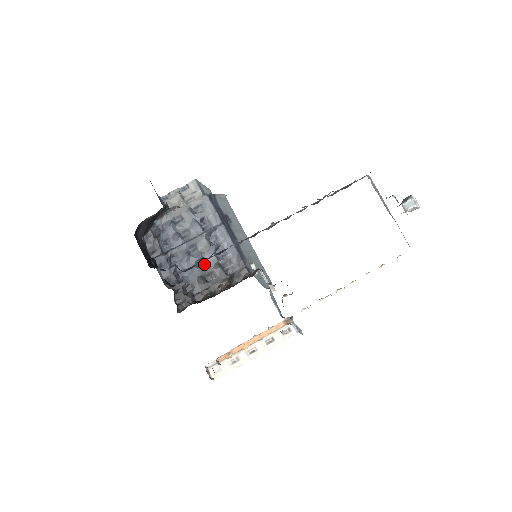
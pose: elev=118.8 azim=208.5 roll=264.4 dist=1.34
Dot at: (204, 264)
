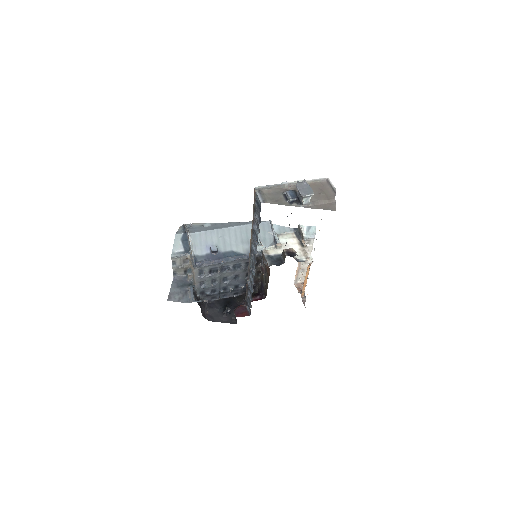
Dot at: (239, 275)
